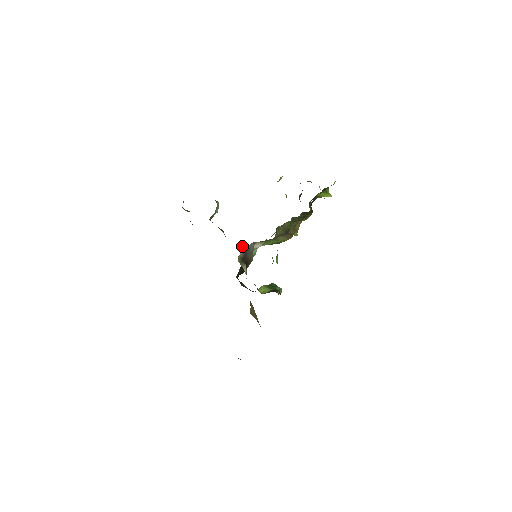
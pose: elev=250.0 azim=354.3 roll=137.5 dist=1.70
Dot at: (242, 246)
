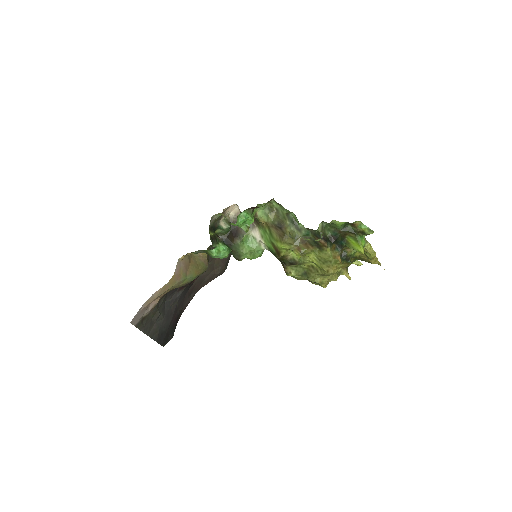
Dot at: (239, 210)
